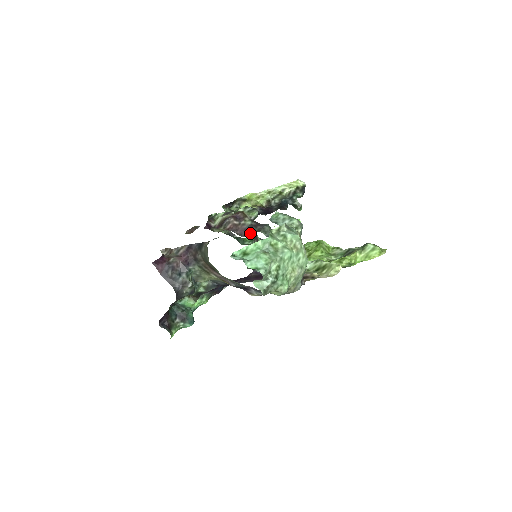
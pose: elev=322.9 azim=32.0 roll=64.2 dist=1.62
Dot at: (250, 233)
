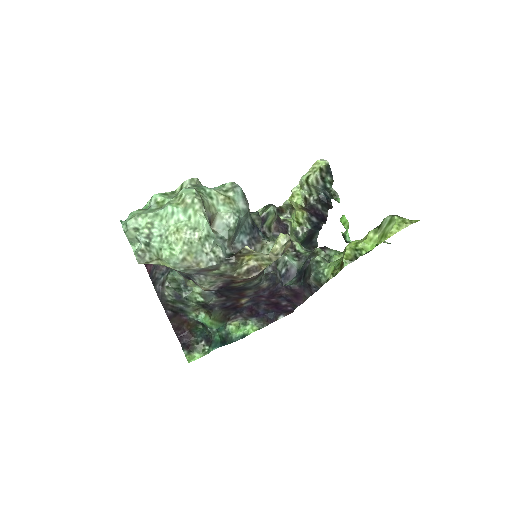
Dot at: occluded
